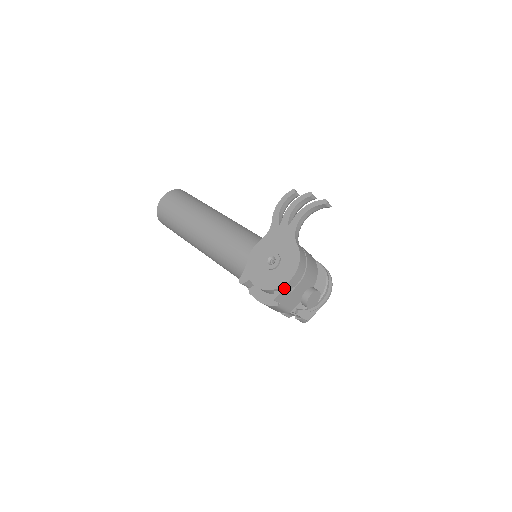
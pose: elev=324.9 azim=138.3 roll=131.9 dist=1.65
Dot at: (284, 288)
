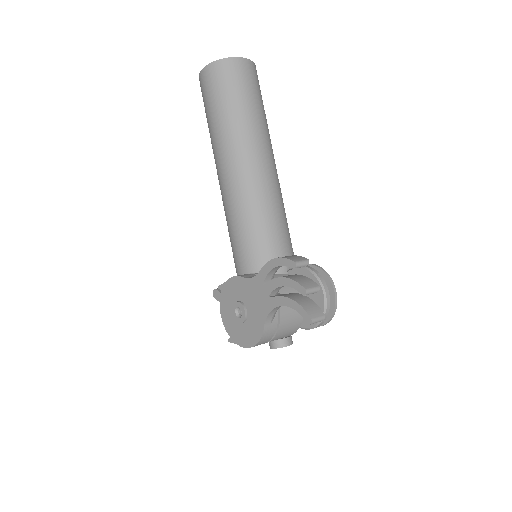
Dot at: occluded
